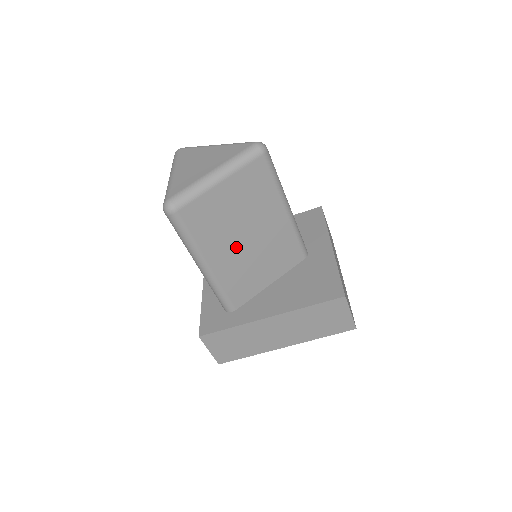
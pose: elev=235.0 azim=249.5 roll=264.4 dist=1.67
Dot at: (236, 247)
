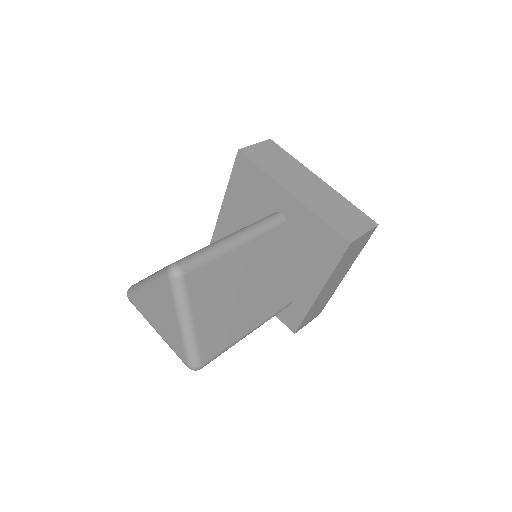
Dot at: (248, 303)
